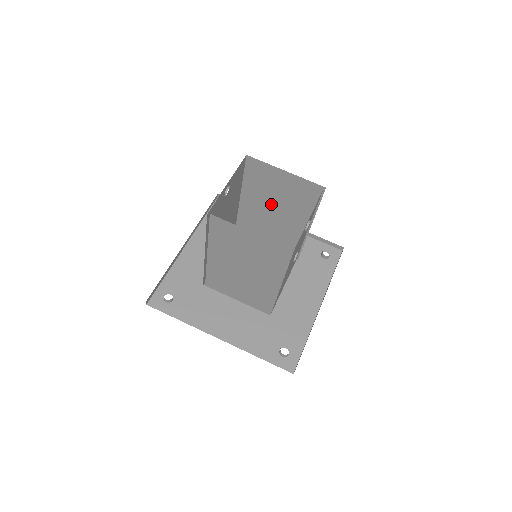
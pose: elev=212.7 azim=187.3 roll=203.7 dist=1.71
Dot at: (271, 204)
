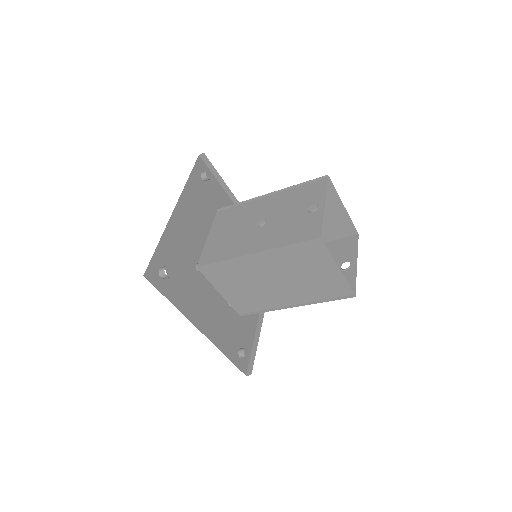
Dot at: occluded
